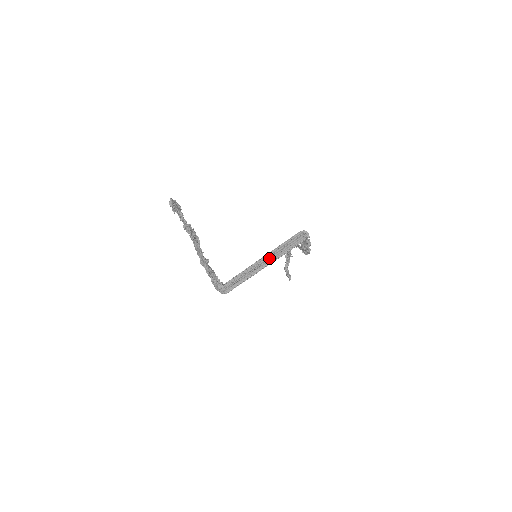
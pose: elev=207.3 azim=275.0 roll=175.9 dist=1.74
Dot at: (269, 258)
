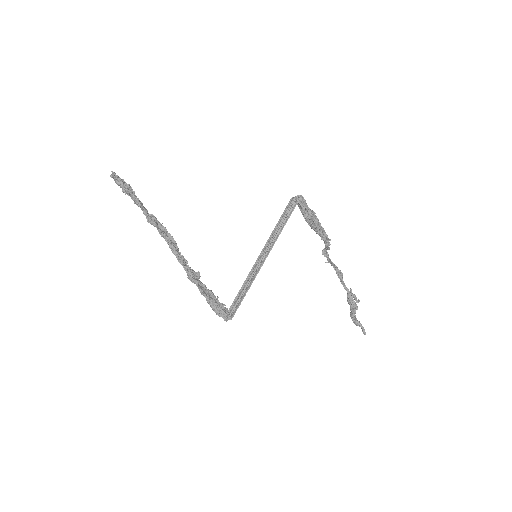
Dot at: (268, 248)
